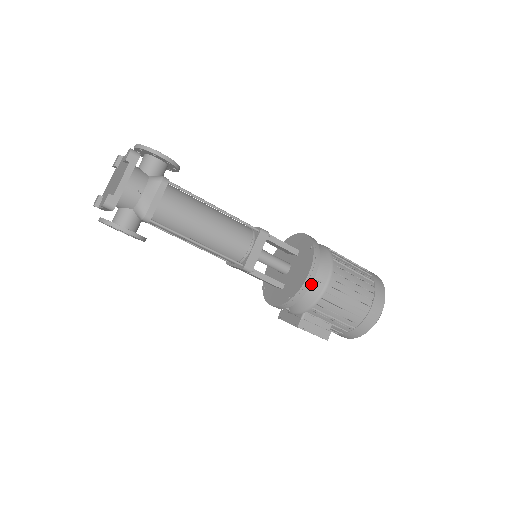
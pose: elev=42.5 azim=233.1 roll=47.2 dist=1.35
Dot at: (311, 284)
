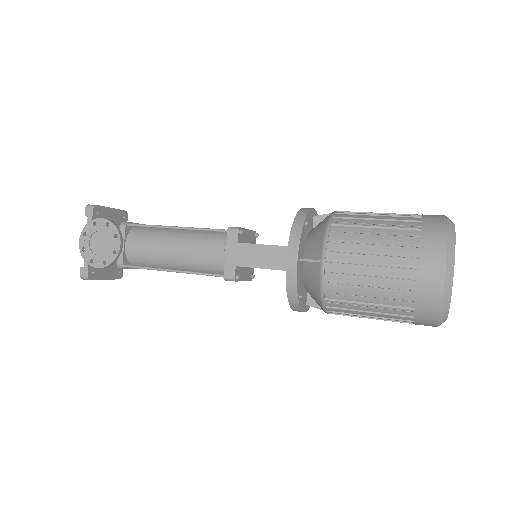
Dot at: occluded
